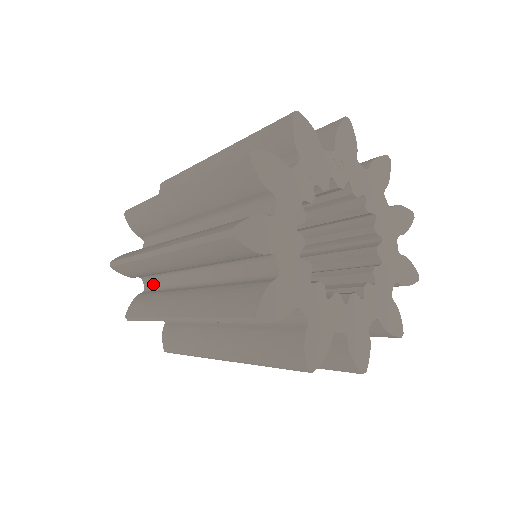
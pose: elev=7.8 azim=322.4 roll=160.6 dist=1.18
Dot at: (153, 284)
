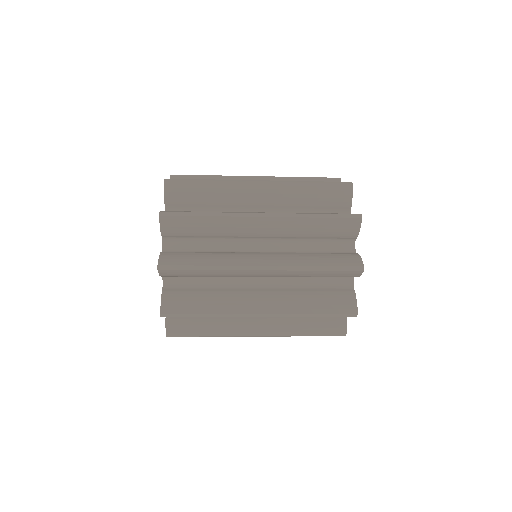
Dot at: (183, 247)
